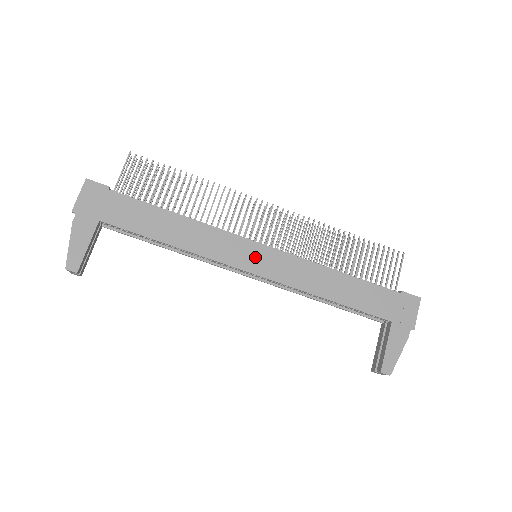
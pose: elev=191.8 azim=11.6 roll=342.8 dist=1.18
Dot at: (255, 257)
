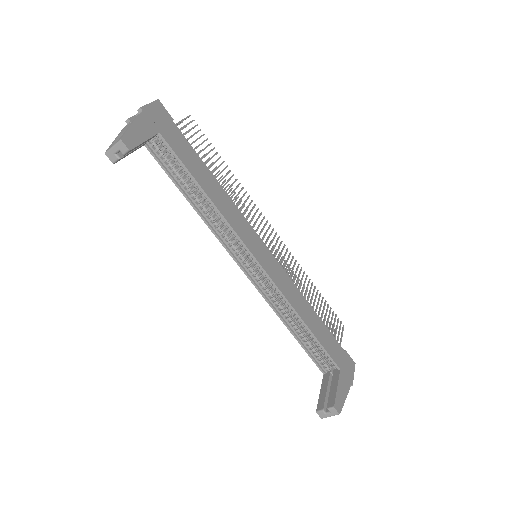
Dot at: (262, 252)
